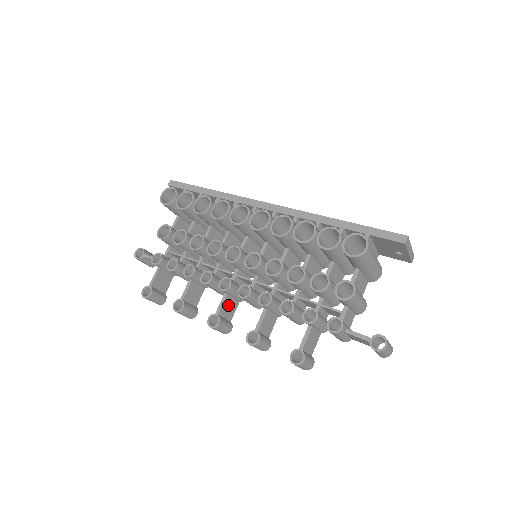
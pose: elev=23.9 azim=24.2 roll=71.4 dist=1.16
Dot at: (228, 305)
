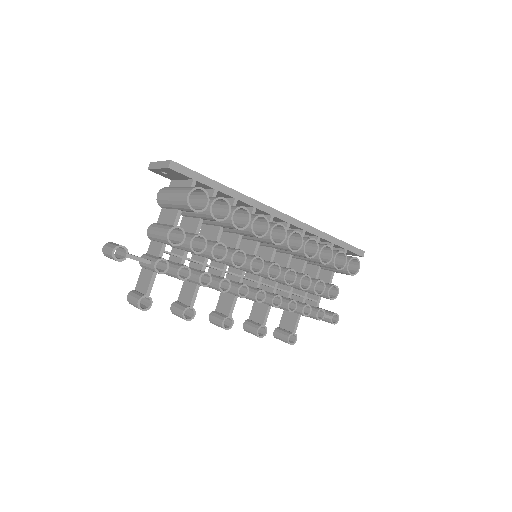
Dot at: (230, 303)
